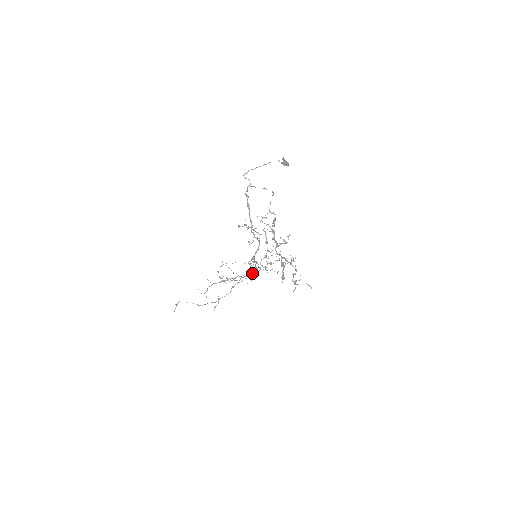
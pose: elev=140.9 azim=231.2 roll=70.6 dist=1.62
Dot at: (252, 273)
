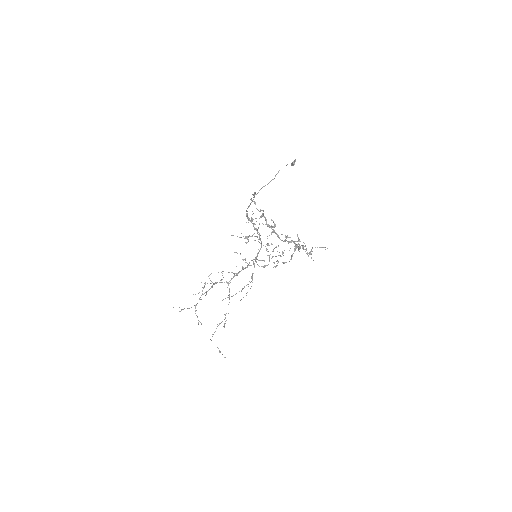
Dot at: occluded
